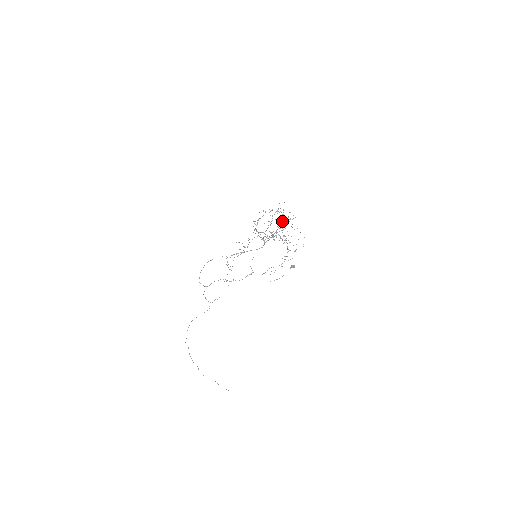
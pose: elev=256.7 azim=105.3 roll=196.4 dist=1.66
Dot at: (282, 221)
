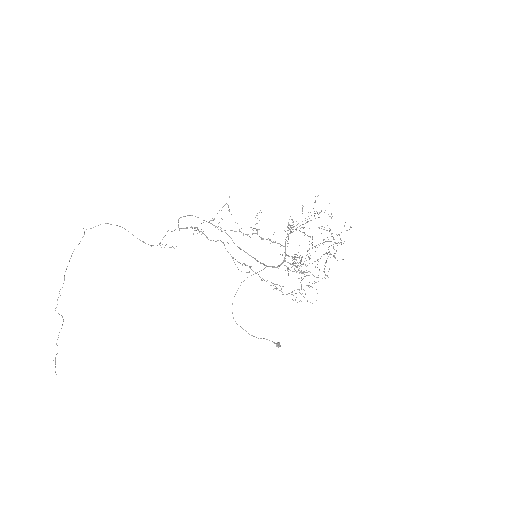
Dot at: (325, 253)
